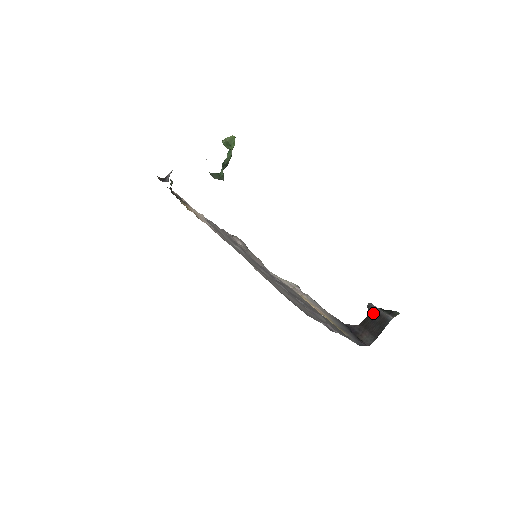
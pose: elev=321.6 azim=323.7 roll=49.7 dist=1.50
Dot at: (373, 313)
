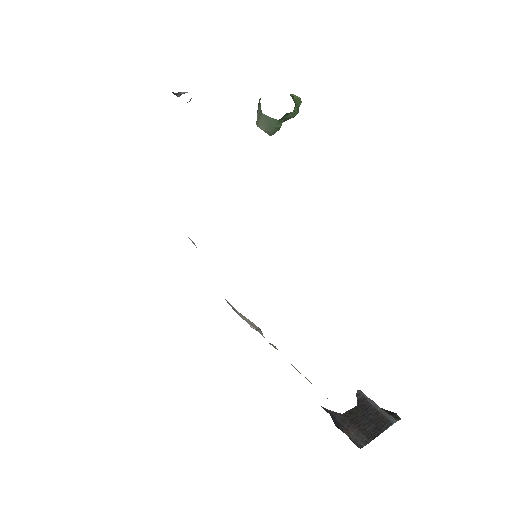
Dot at: (366, 405)
